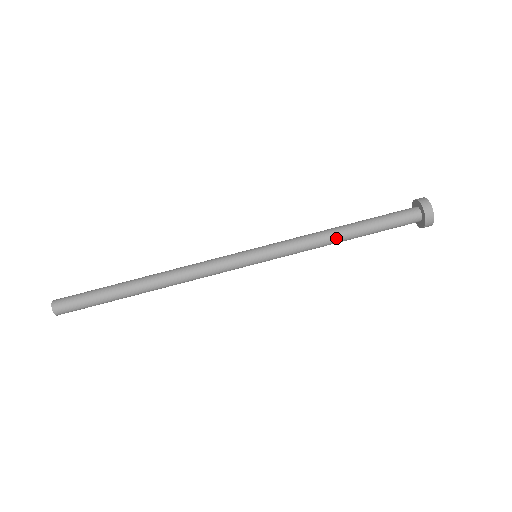
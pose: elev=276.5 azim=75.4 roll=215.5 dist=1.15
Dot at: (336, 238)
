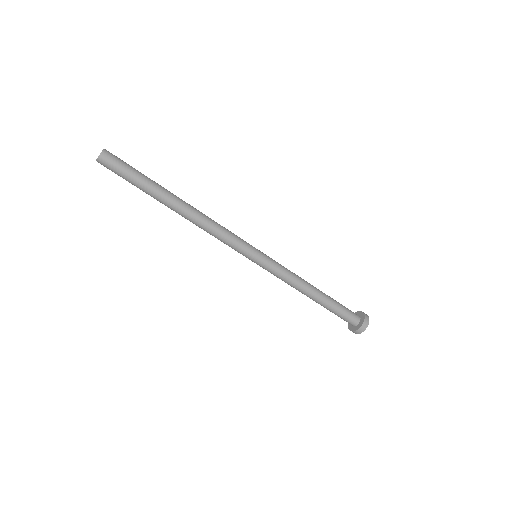
Dot at: (306, 293)
